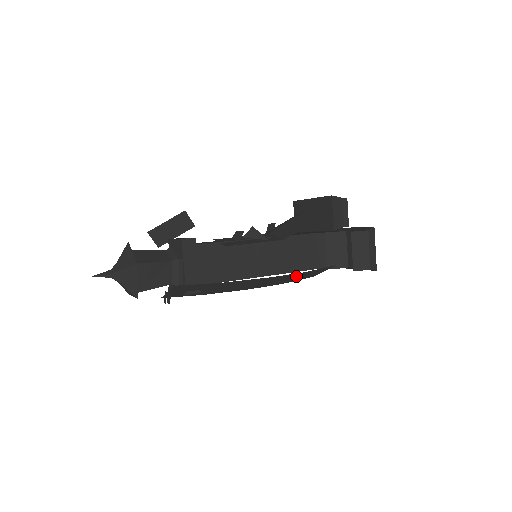
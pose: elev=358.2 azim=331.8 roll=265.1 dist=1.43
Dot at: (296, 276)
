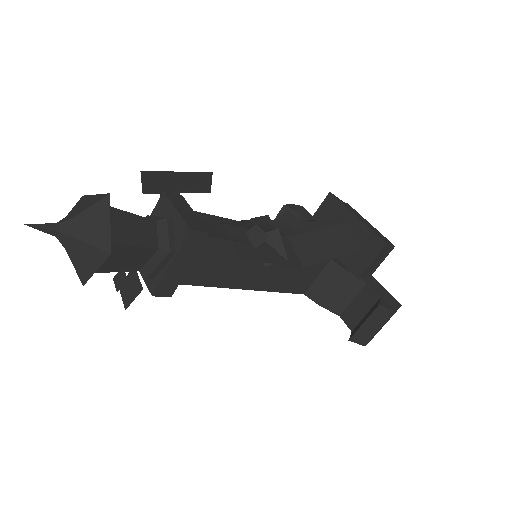
Dot at: occluded
